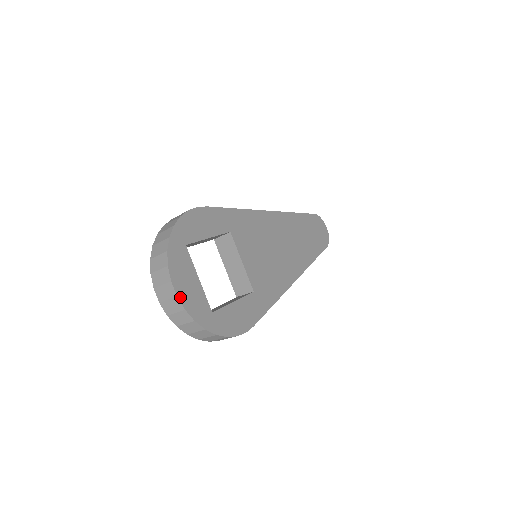
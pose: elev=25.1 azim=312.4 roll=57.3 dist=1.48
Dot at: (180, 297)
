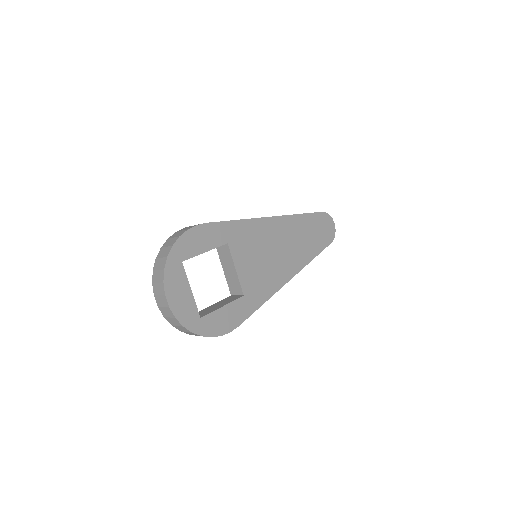
Dot at: (172, 308)
